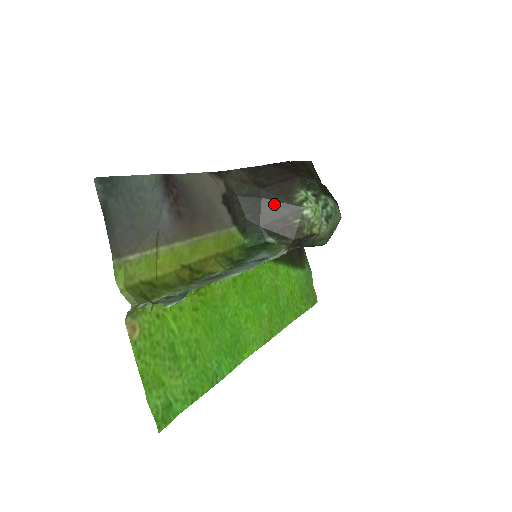
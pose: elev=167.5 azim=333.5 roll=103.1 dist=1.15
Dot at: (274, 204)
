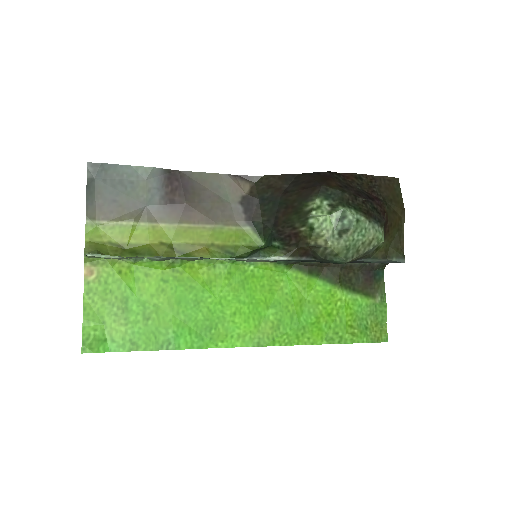
Dot at: (287, 210)
